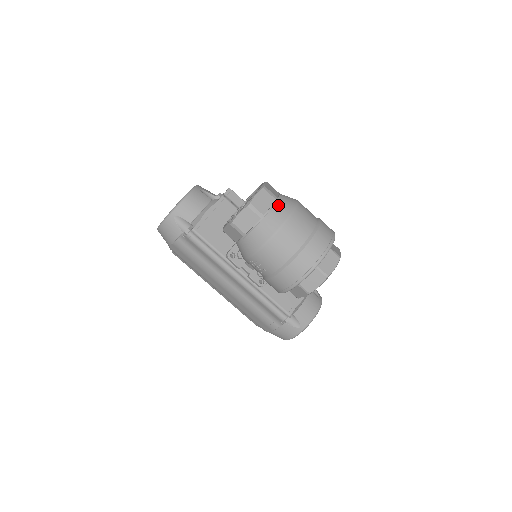
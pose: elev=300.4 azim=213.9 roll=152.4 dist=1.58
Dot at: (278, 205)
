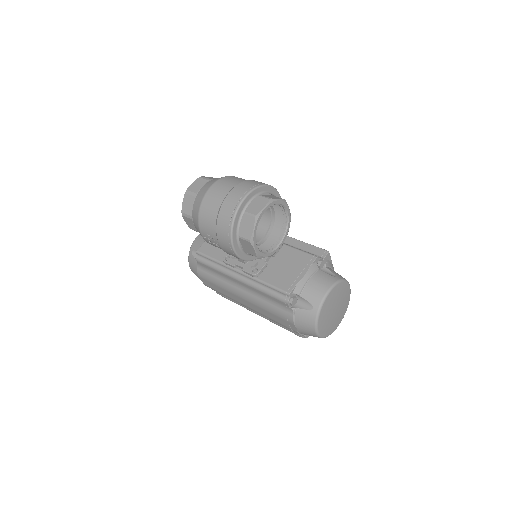
Dot at: (208, 182)
